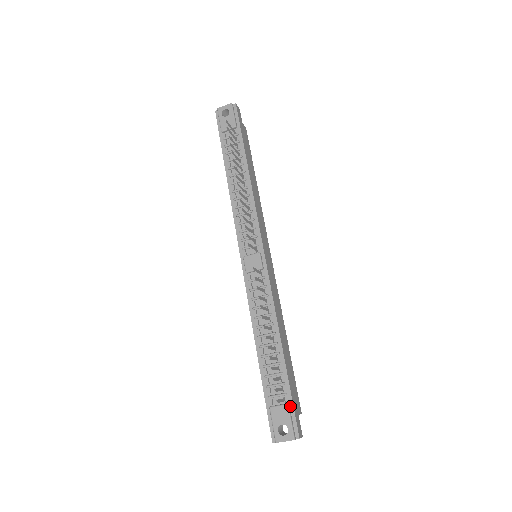
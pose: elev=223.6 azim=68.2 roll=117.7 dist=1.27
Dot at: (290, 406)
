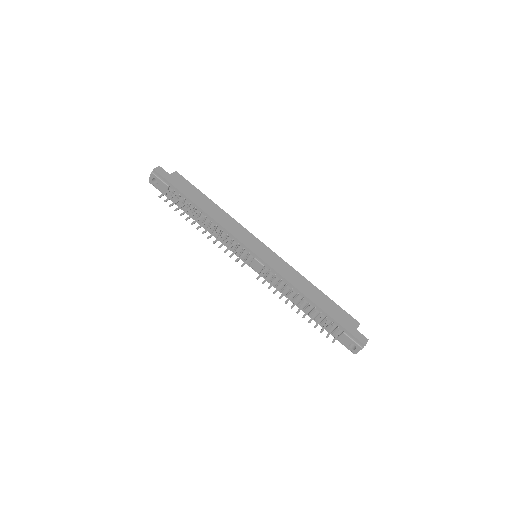
Dot at: (346, 332)
